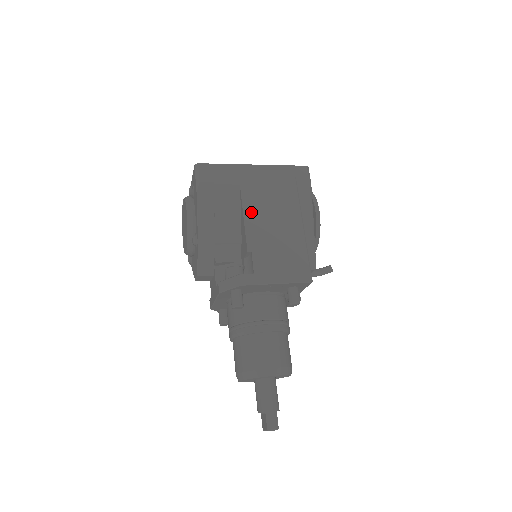
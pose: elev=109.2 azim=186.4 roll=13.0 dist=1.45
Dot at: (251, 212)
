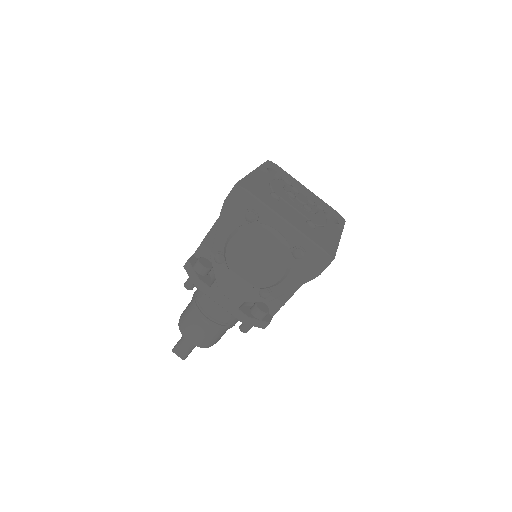
Dot at: occluded
